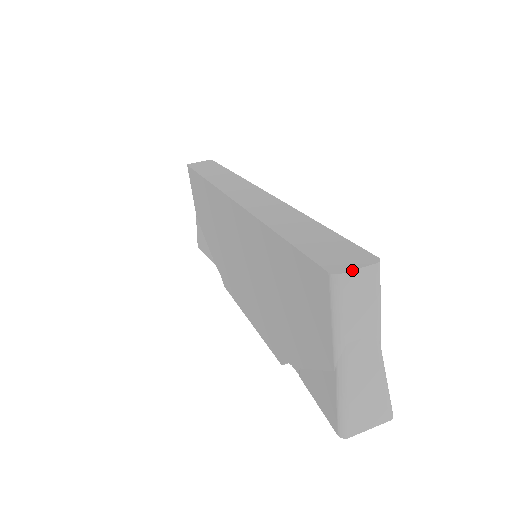
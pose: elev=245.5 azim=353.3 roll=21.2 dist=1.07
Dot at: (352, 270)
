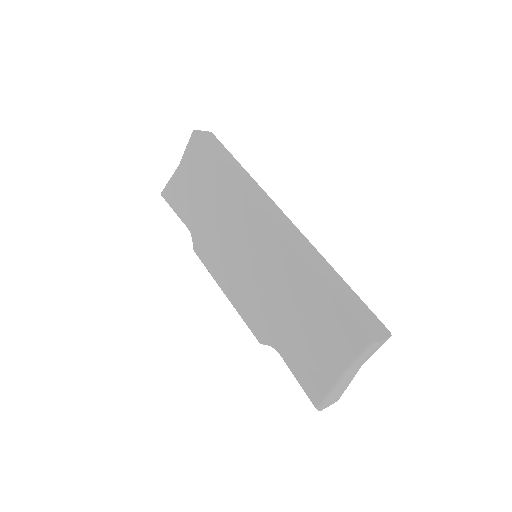
Dot at: (383, 340)
